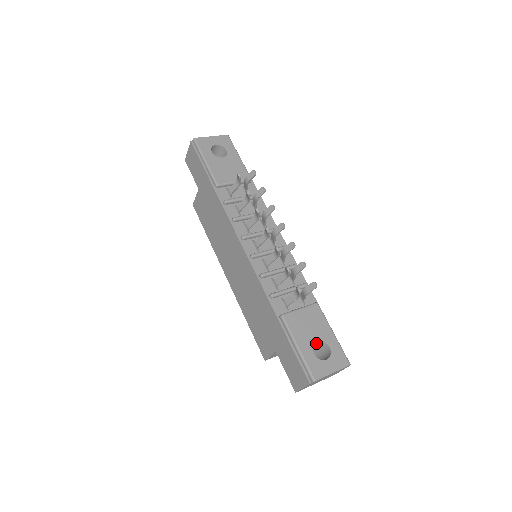
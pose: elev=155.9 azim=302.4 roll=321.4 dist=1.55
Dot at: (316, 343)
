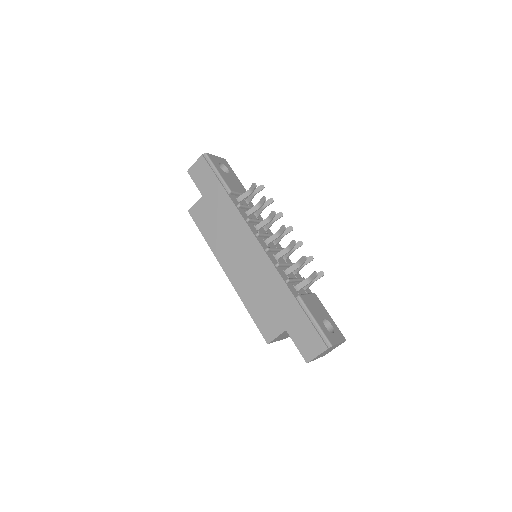
Dot at: occluded
